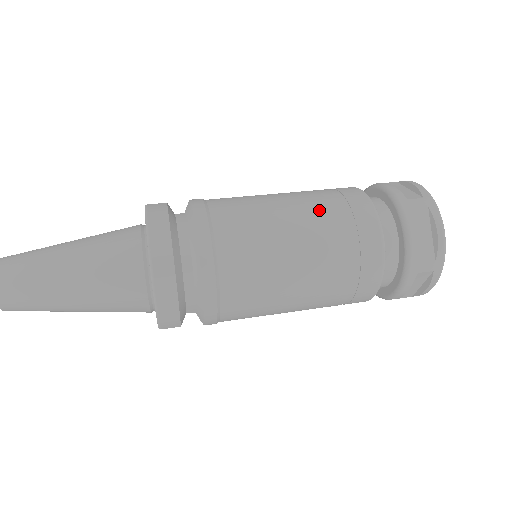
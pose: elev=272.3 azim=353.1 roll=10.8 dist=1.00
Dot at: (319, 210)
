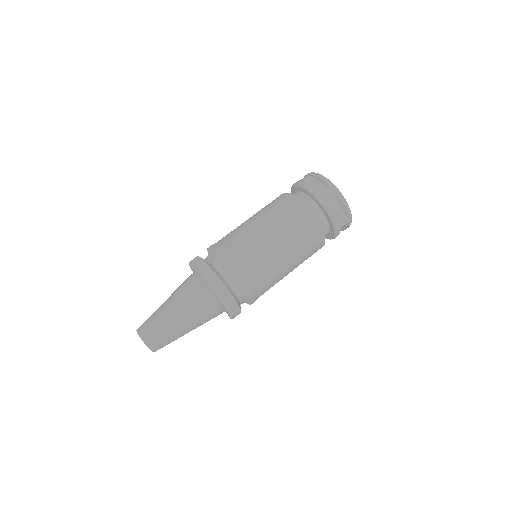
Dot at: (283, 226)
